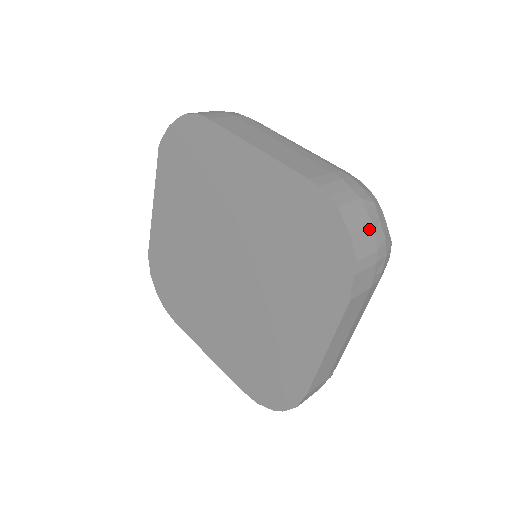
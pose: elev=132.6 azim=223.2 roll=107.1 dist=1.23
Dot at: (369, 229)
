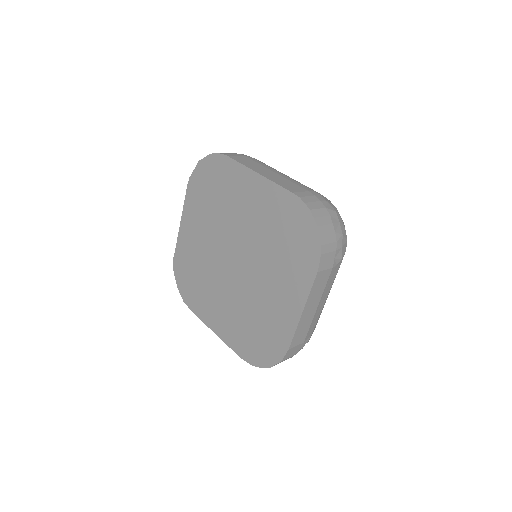
Dot at: (332, 227)
